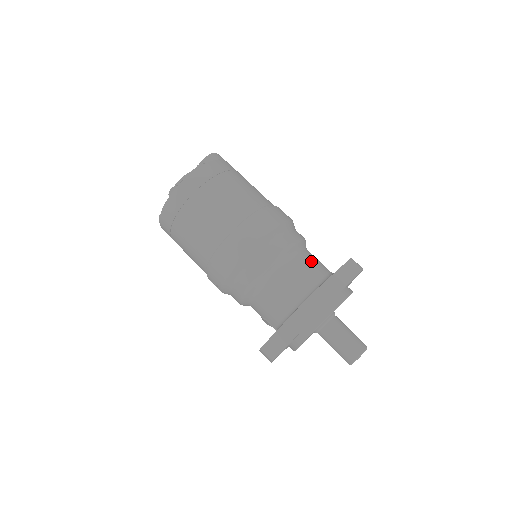
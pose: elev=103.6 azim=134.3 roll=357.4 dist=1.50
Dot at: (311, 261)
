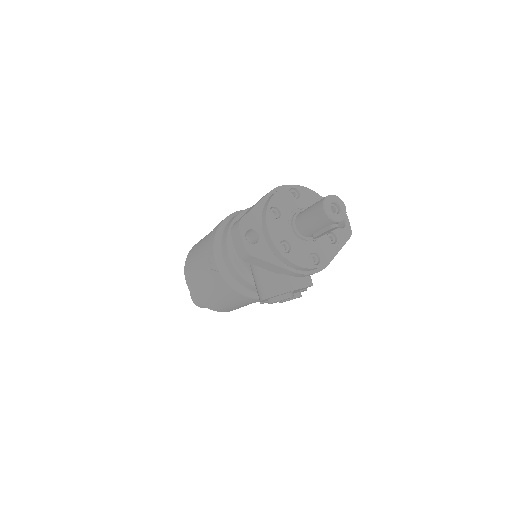
Dot at: occluded
